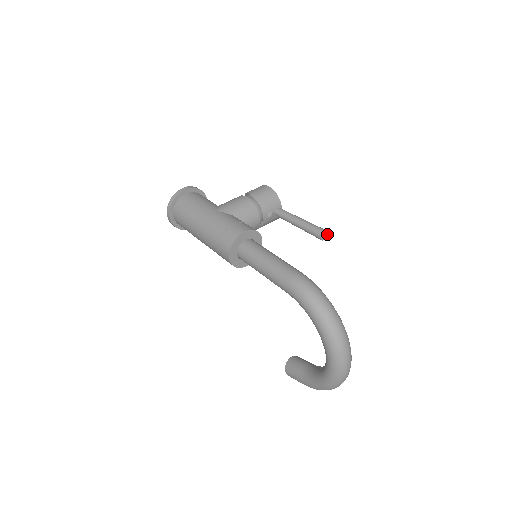
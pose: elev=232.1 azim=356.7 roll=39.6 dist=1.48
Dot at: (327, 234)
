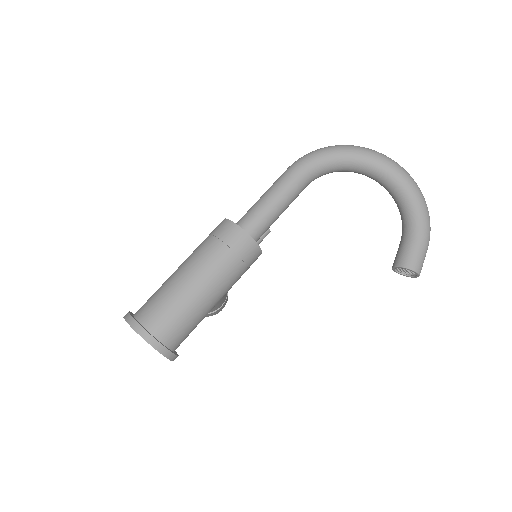
Dot at: occluded
